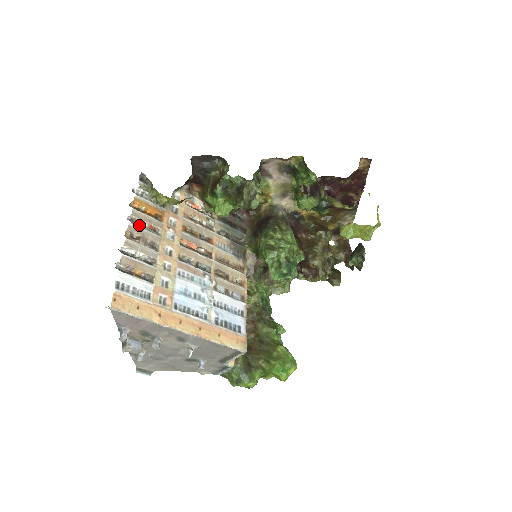
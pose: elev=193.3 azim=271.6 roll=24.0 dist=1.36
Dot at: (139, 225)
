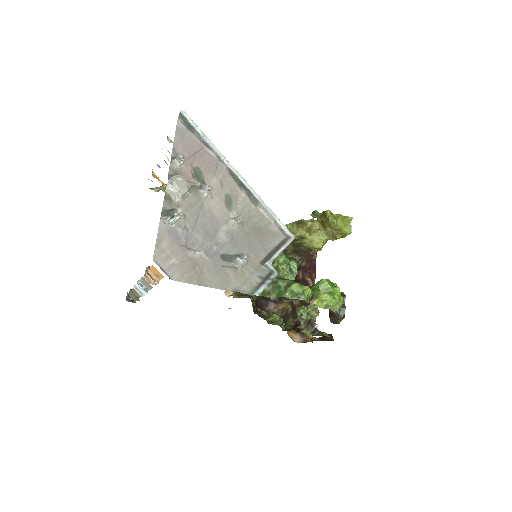
Dot at: occluded
